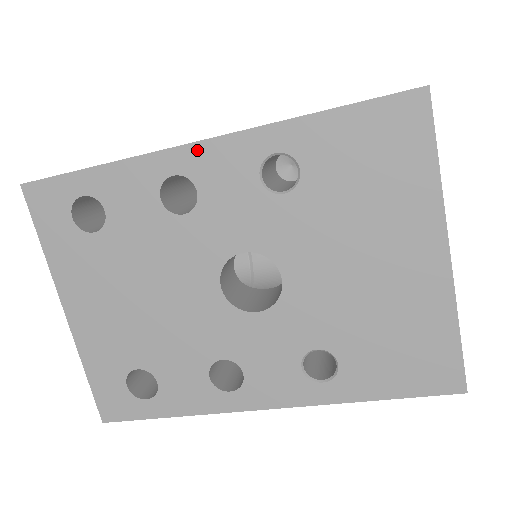
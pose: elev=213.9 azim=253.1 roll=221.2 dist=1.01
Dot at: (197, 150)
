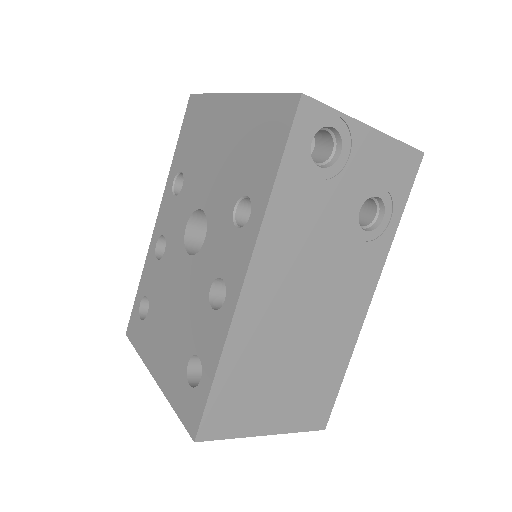
Dot at: (157, 224)
